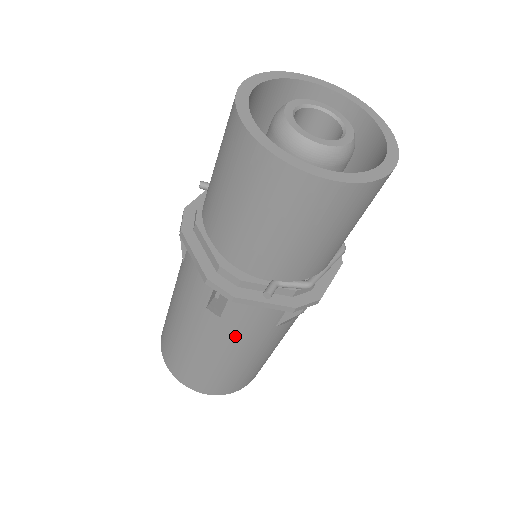
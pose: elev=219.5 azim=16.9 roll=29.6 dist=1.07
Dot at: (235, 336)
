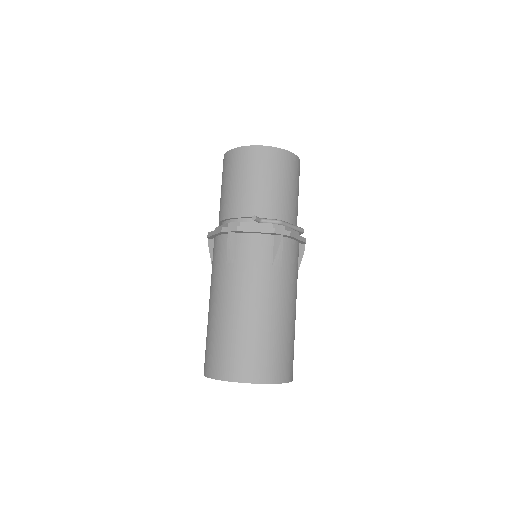
Dot at: (248, 278)
